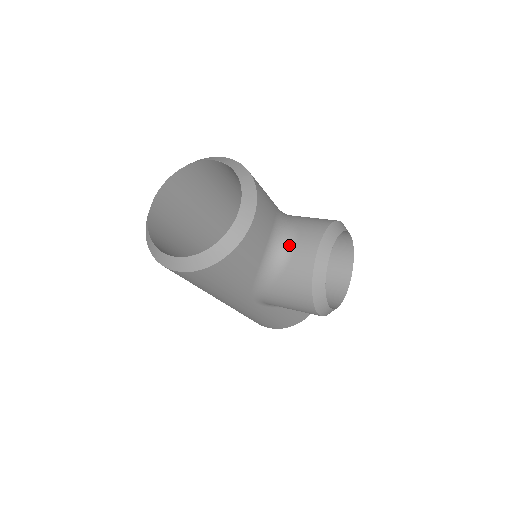
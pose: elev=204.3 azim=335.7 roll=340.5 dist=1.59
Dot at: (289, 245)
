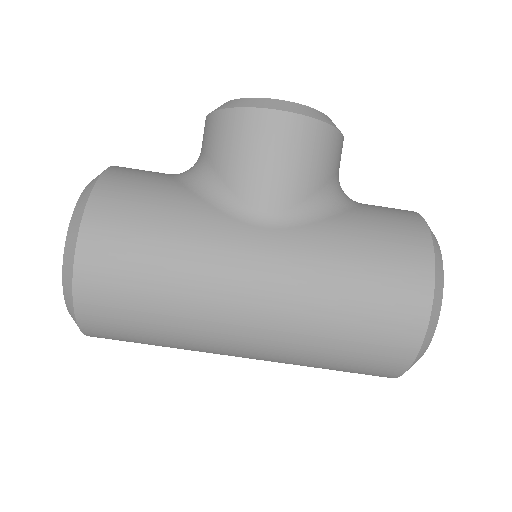
Dot at: occluded
